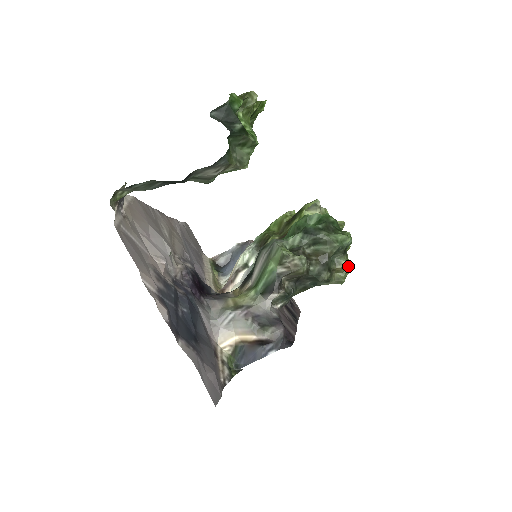
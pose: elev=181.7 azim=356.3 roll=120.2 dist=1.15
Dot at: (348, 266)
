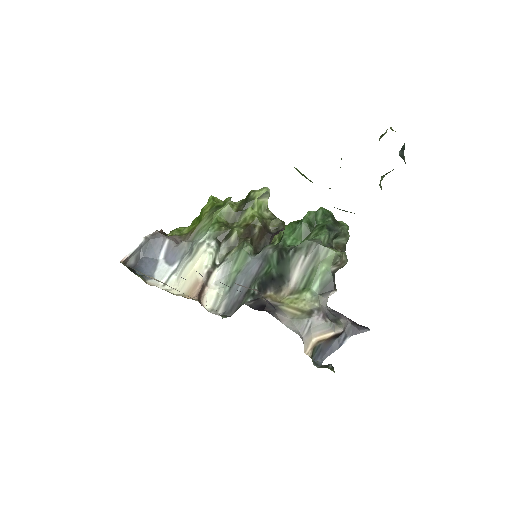
Dot at: occluded
